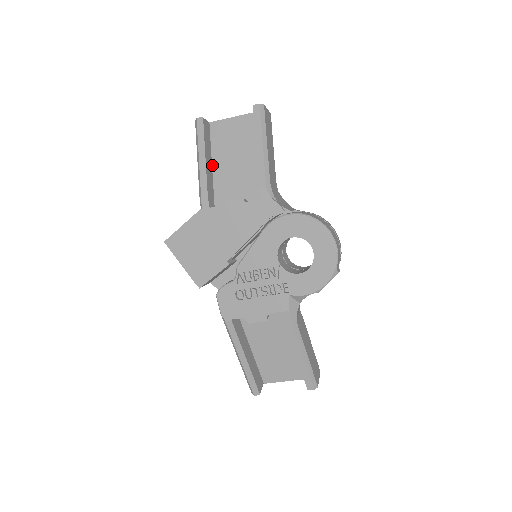
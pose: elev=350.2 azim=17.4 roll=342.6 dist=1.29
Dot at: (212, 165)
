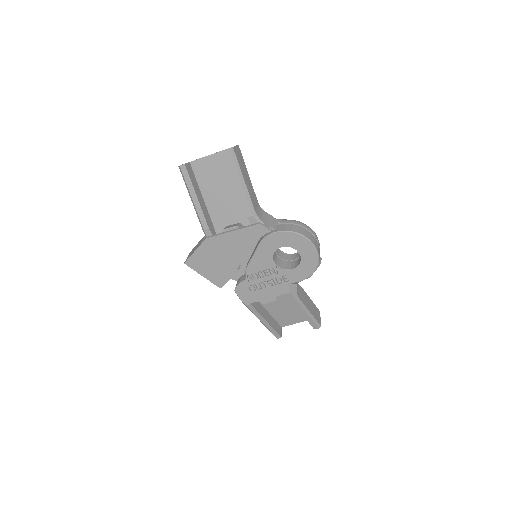
Dot at: (203, 197)
